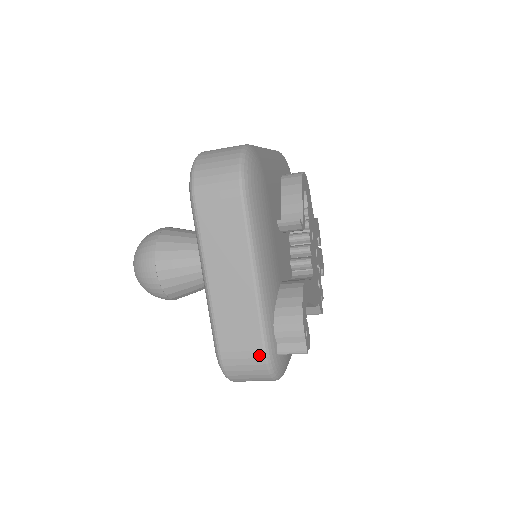
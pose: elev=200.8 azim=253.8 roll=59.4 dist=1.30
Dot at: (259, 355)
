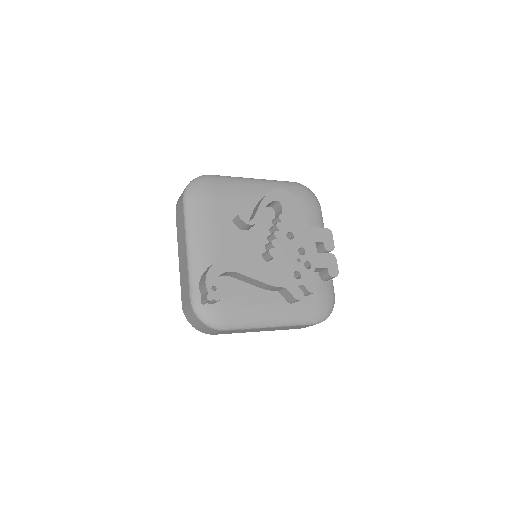
Dot at: (189, 302)
